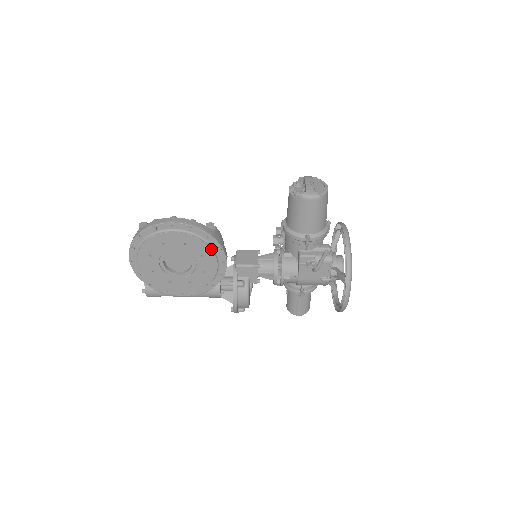
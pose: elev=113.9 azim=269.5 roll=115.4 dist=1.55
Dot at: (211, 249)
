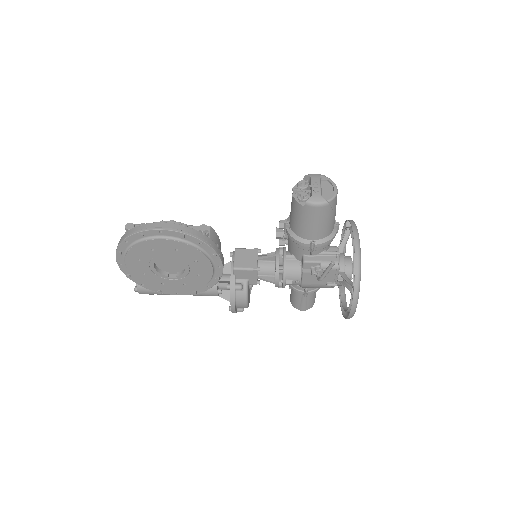
Dot at: (205, 255)
